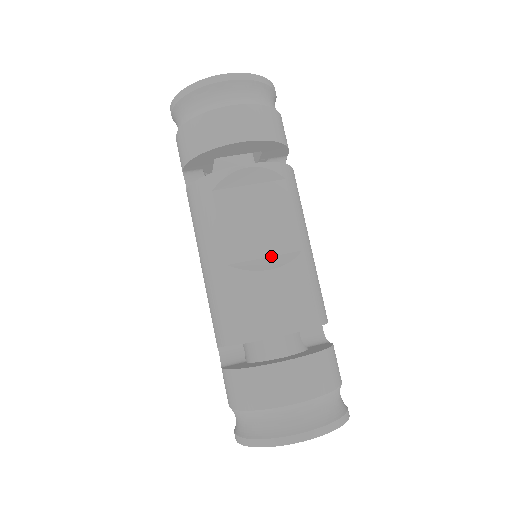
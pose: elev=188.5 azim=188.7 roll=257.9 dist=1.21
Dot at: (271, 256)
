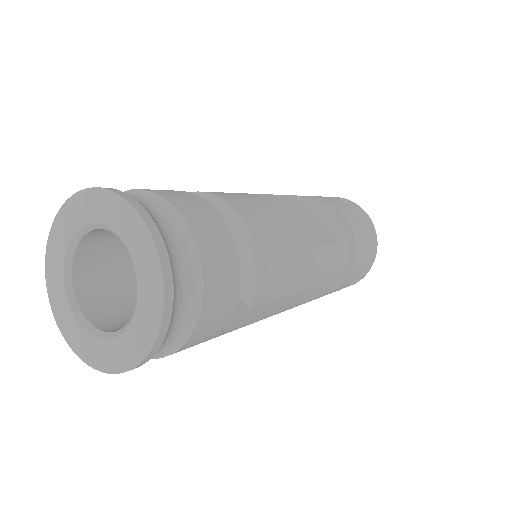
Dot at: occluded
